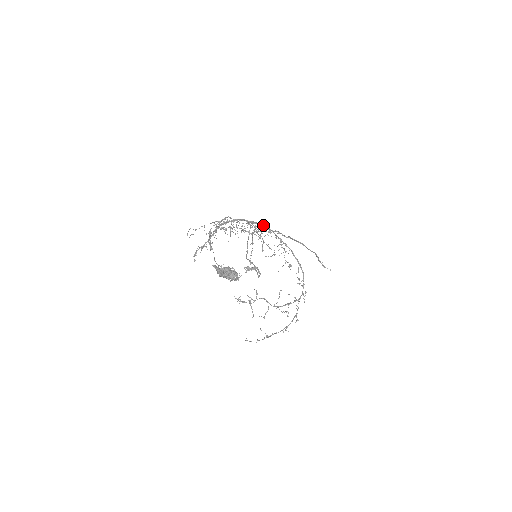
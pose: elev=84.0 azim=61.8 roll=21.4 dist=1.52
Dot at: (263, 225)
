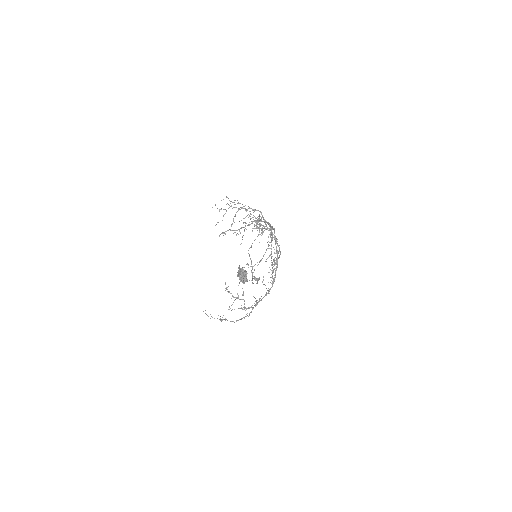
Dot at: (274, 231)
